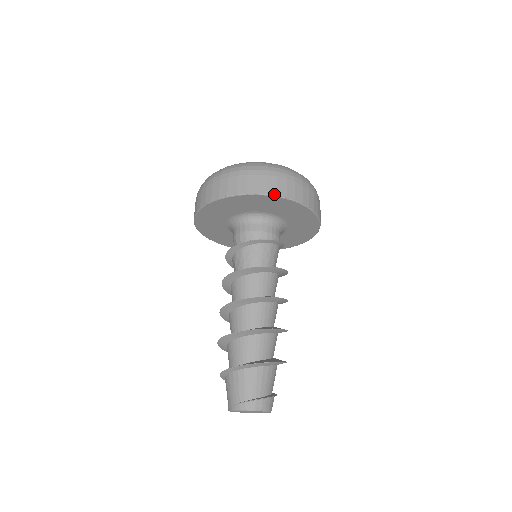
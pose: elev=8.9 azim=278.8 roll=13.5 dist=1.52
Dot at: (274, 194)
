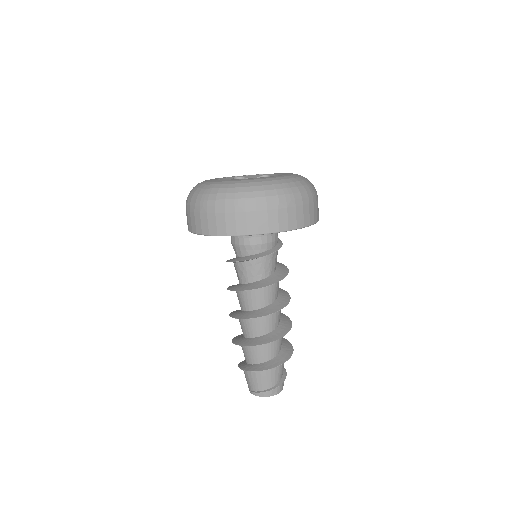
Dot at: (276, 231)
